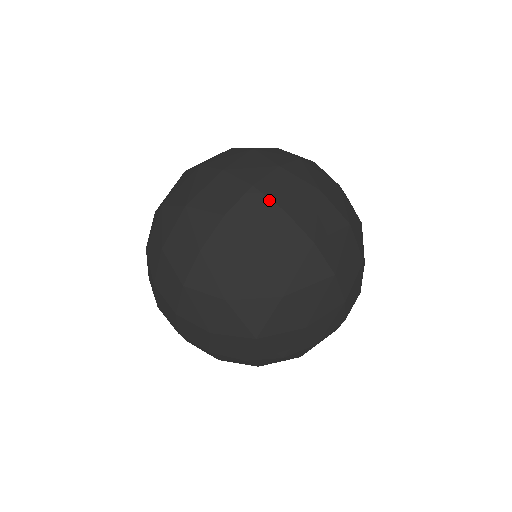
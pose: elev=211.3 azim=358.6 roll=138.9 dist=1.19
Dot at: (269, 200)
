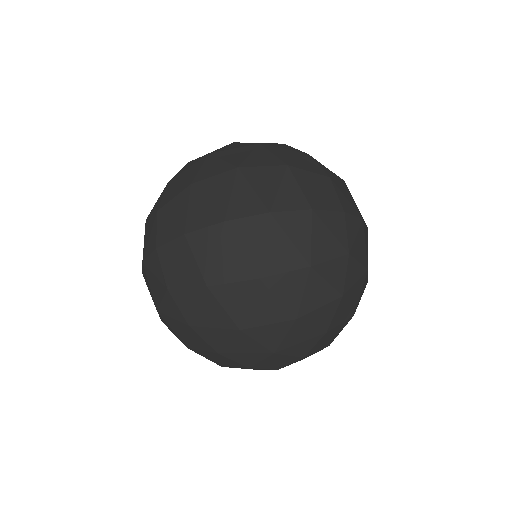
Dot at: (355, 217)
